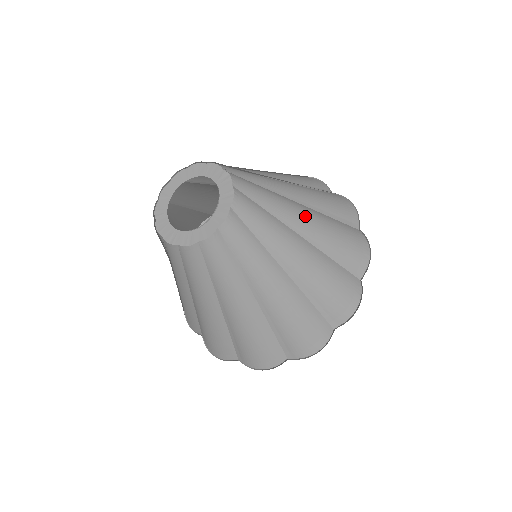
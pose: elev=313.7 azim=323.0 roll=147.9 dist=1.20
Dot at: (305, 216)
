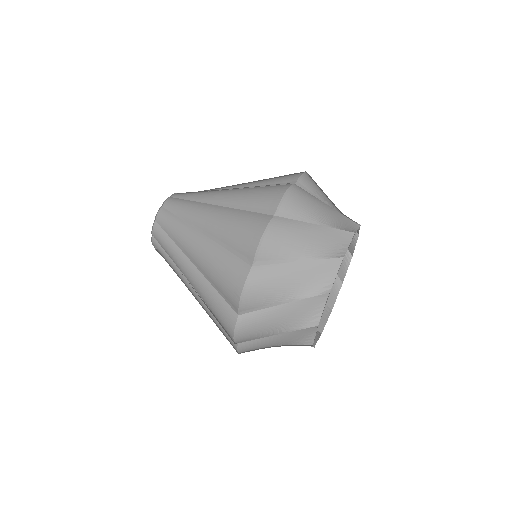
Dot at: (223, 192)
